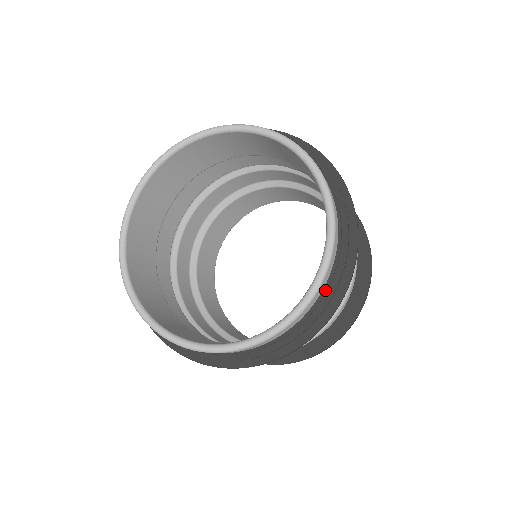
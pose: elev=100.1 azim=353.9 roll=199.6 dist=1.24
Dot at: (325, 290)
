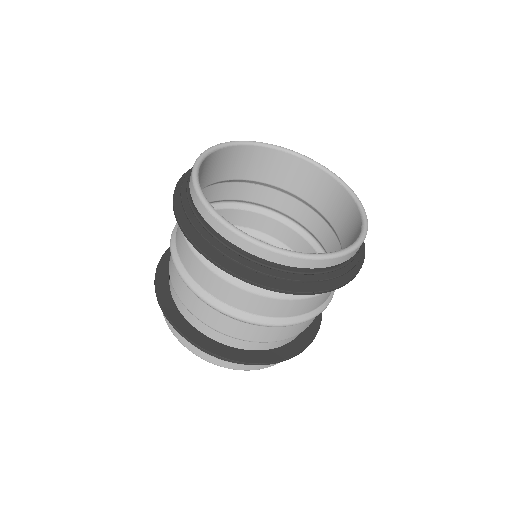
Dot at: (359, 249)
